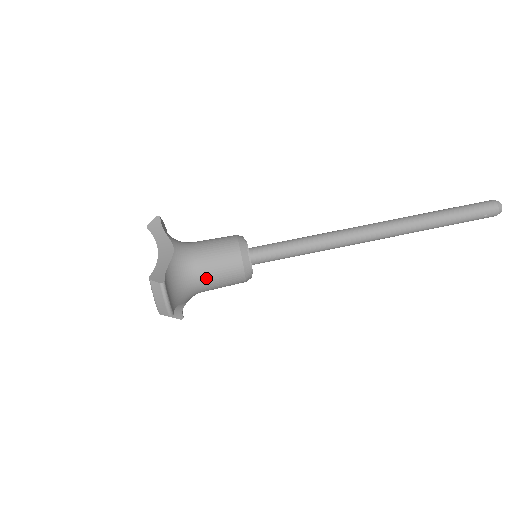
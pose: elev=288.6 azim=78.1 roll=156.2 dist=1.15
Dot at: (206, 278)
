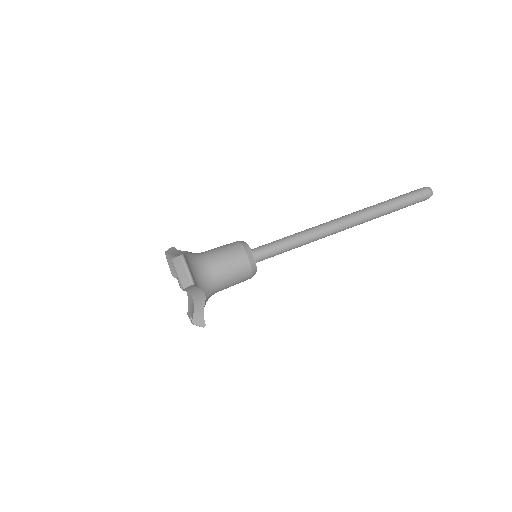
Dot at: (218, 266)
